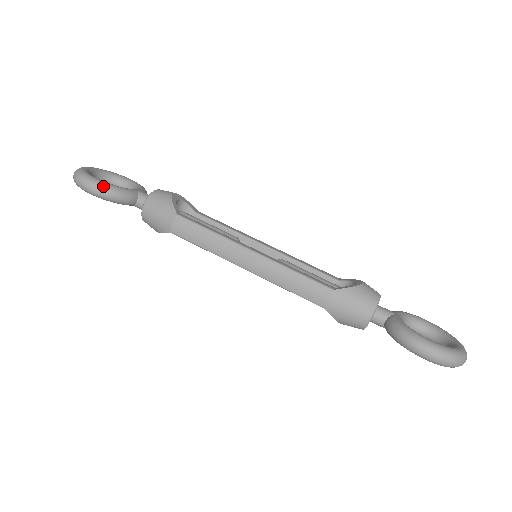
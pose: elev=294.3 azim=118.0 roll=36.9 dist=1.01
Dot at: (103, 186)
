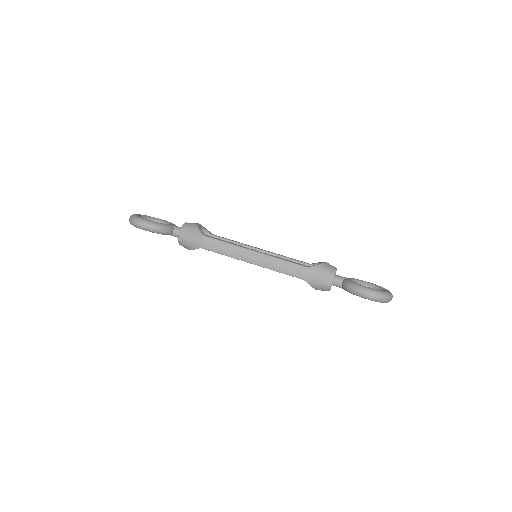
Dot at: (153, 224)
